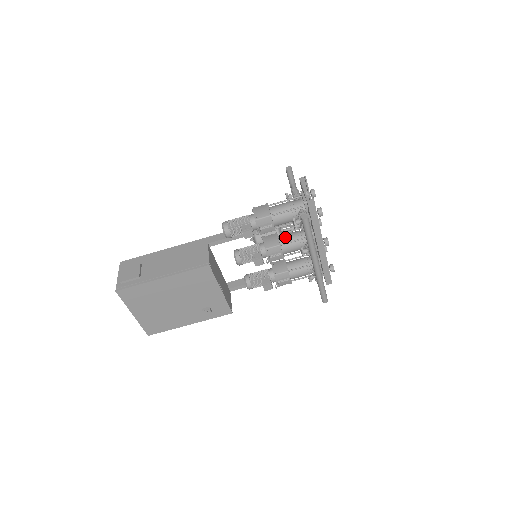
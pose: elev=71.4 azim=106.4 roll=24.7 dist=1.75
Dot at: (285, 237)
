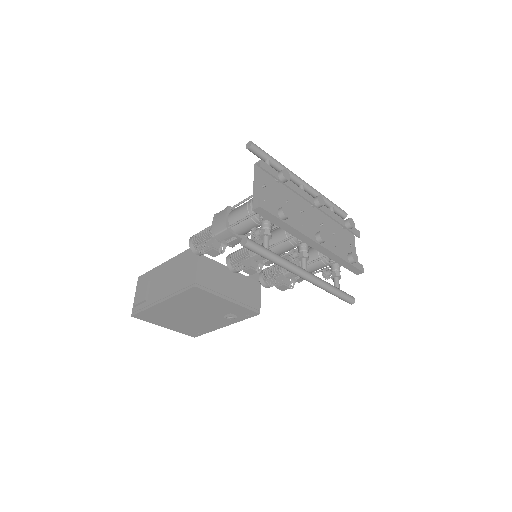
Dot at: (272, 236)
